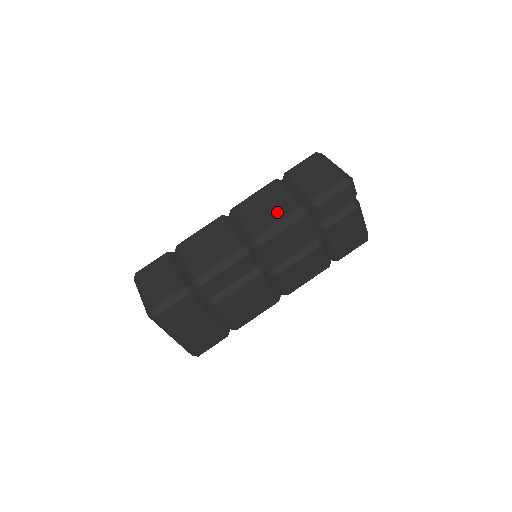
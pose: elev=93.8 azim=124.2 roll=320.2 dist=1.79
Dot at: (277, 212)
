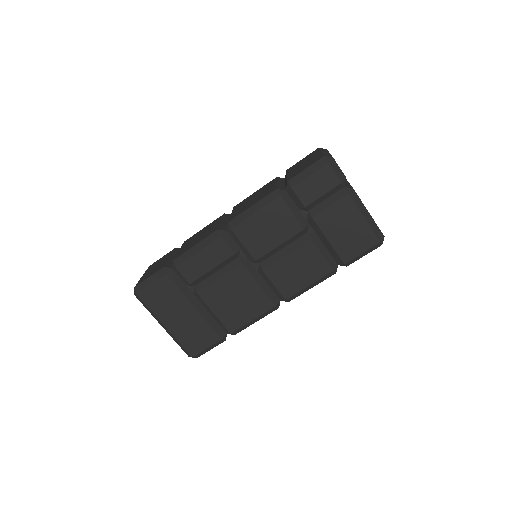
Dot at: (257, 198)
